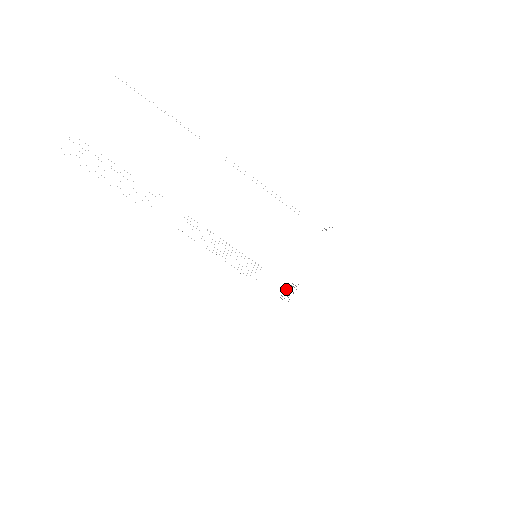
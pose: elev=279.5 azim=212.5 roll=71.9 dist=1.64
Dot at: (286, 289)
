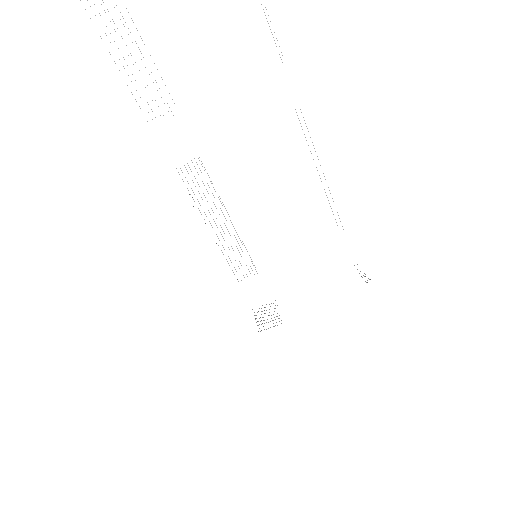
Dot at: occluded
